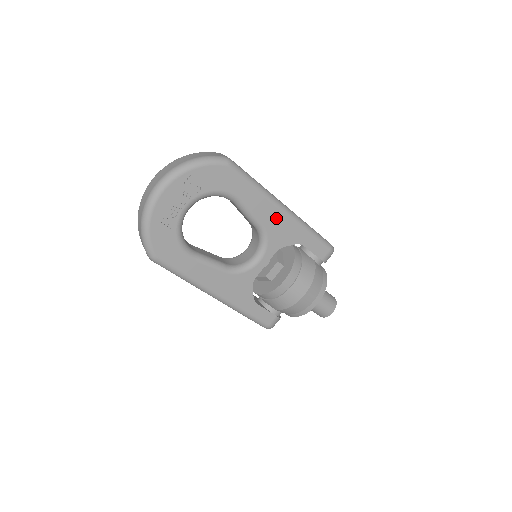
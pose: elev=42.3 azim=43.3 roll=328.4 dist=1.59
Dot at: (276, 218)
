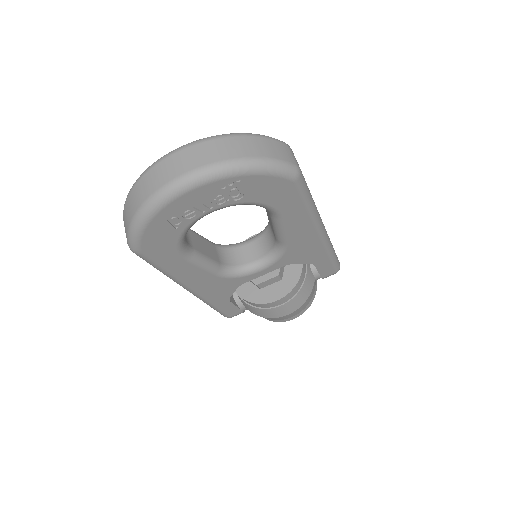
Dot at: (307, 239)
